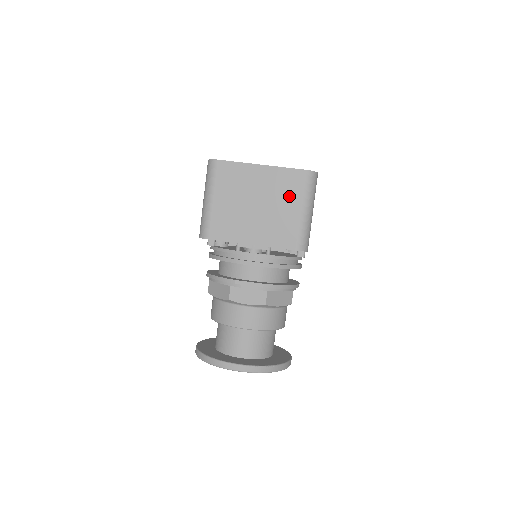
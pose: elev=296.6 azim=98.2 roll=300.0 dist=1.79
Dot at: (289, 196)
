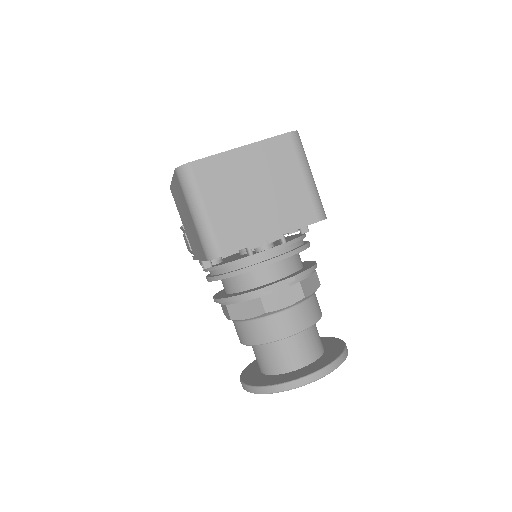
Dot at: (285, 168)
